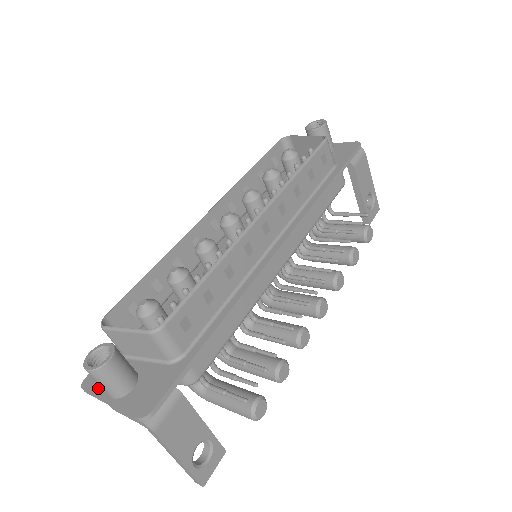
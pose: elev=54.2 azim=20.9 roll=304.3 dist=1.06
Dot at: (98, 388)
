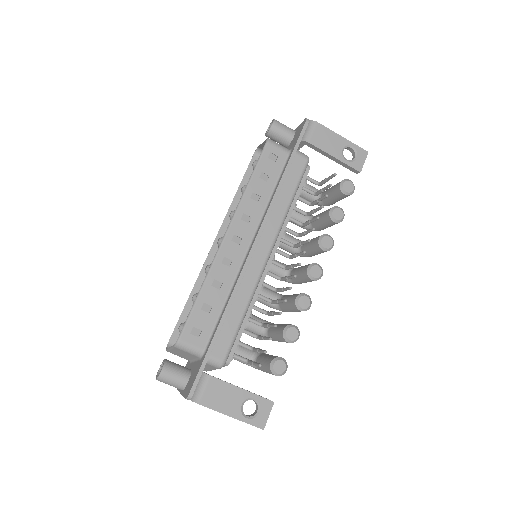
Dot at: occluded
